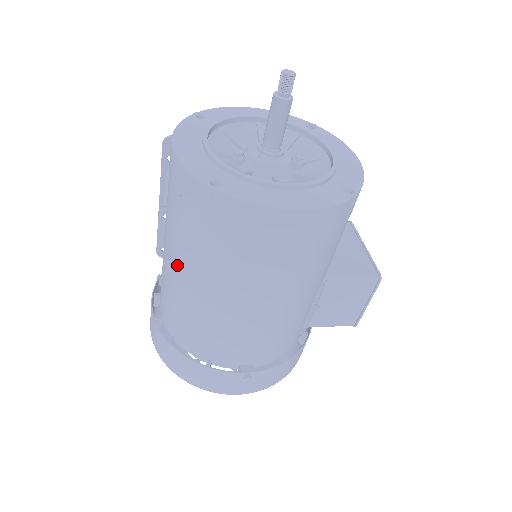
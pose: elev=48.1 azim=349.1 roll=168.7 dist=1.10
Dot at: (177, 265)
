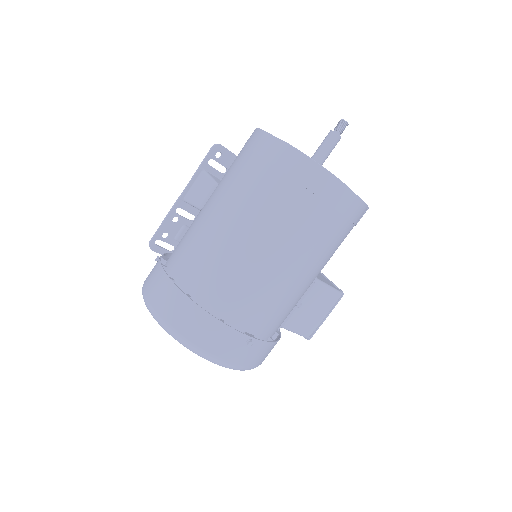
Dot at: (234, 221)
